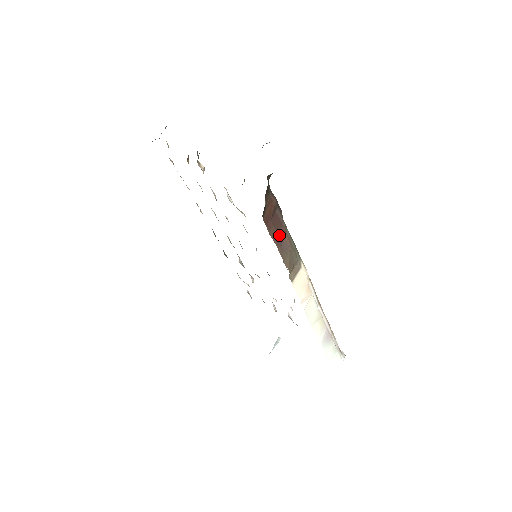
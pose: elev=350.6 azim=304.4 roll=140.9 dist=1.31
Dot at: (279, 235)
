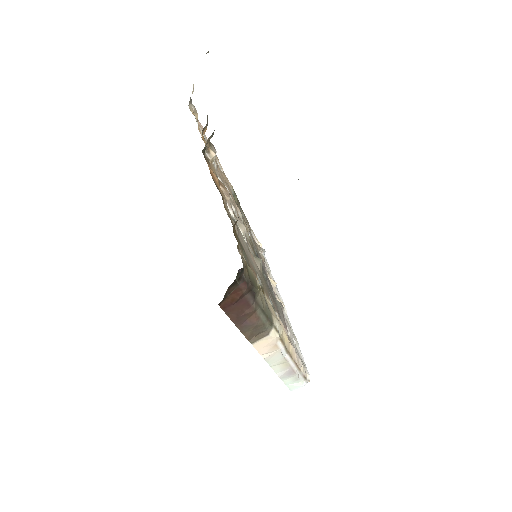
Dot at: (241, 316)
